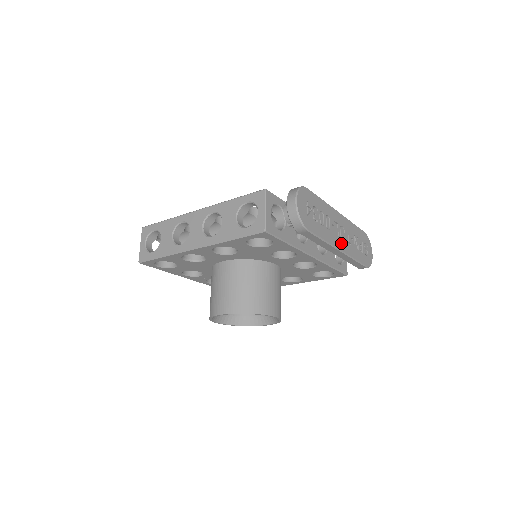
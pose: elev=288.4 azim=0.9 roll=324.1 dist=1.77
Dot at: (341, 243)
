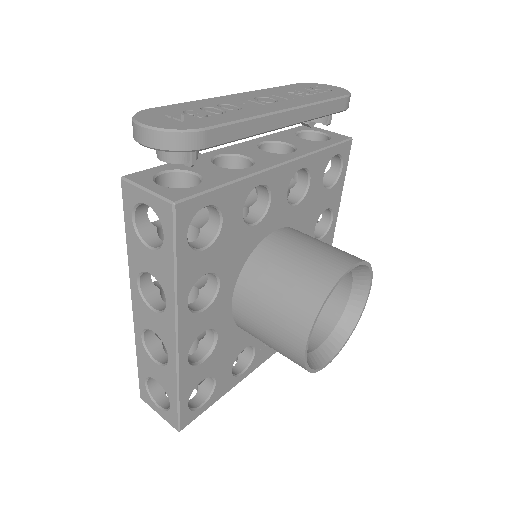
Dot at: (278, 106)
